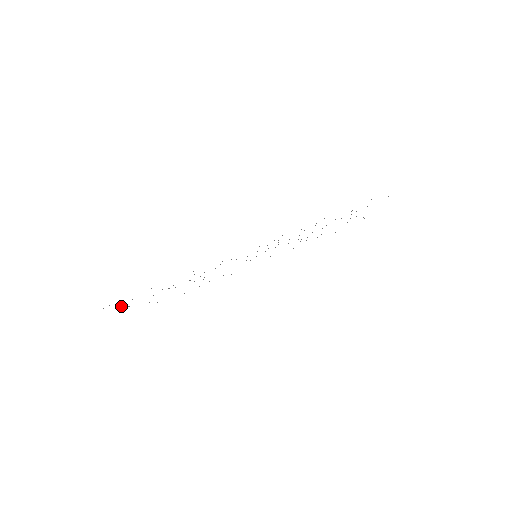
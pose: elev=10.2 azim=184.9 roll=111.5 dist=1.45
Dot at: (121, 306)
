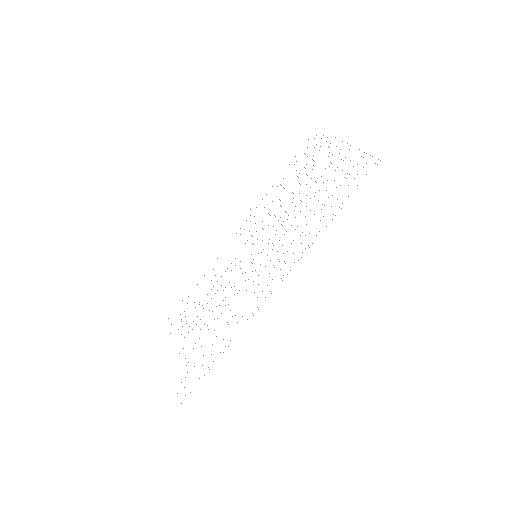
Dot at: occluded
